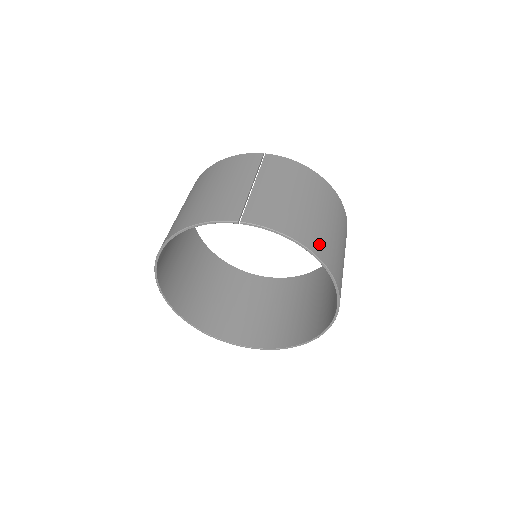
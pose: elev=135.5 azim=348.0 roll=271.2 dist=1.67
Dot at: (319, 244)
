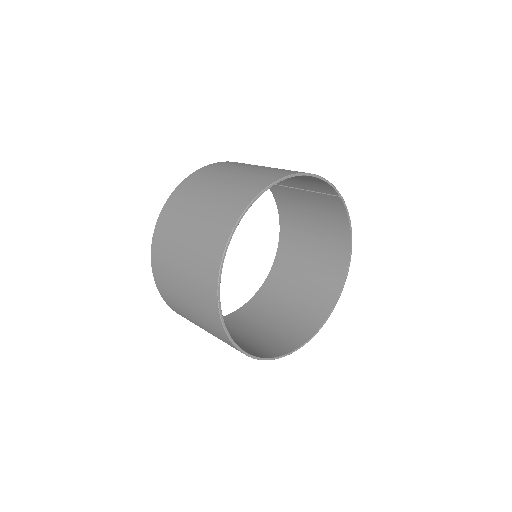
Dot at: (340, 249)
